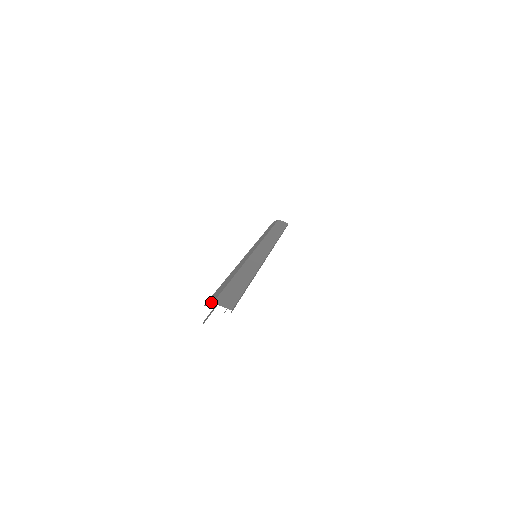
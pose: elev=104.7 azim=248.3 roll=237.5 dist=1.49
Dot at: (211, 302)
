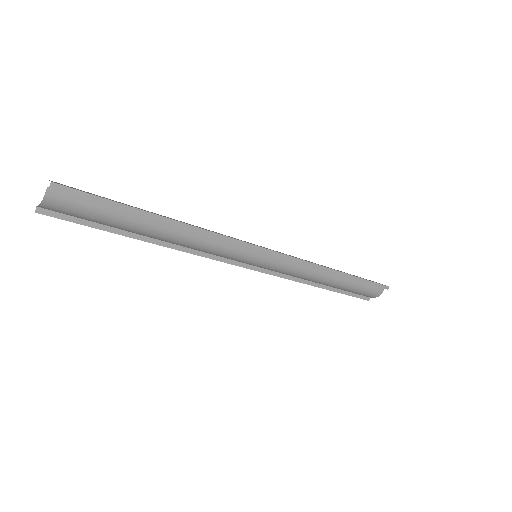
Dot at: occluded
